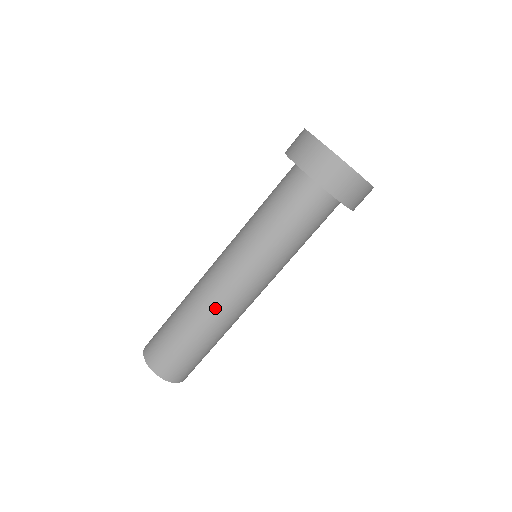
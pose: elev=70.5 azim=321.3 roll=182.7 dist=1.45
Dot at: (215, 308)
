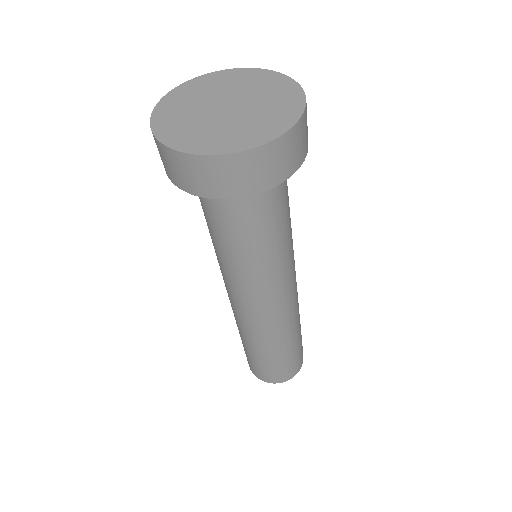
Dot at: (269, 330)
